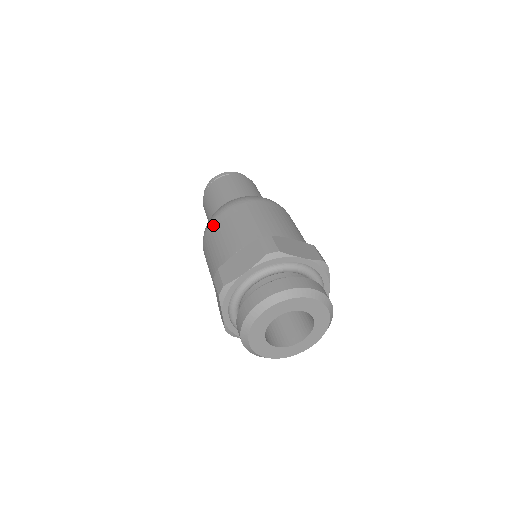
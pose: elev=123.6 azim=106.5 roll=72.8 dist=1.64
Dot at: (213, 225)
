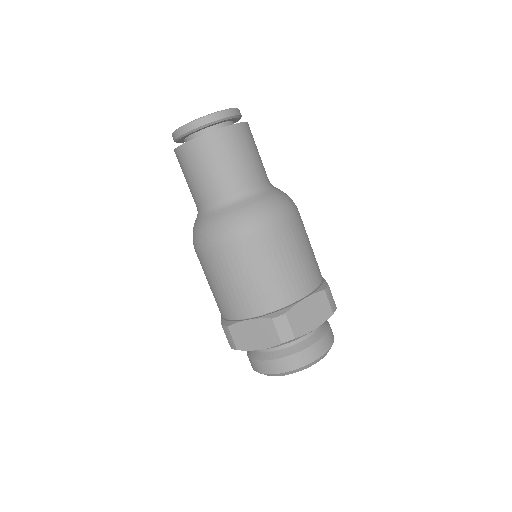
Dot at: (210, 256)
